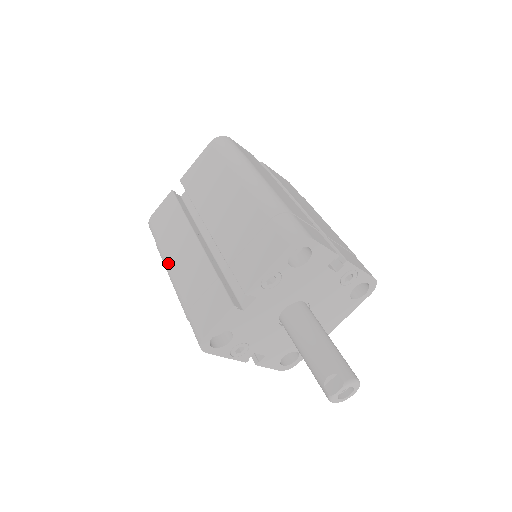
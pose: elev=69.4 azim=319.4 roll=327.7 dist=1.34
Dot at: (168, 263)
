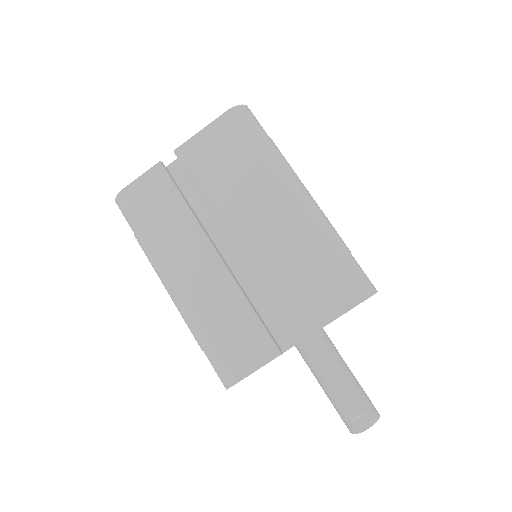
Dot at: (167, 271)
